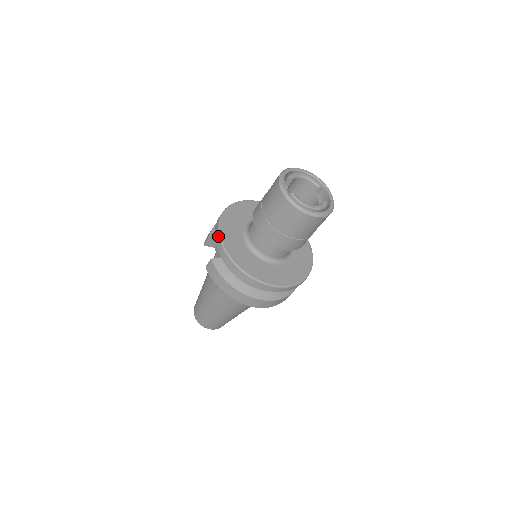
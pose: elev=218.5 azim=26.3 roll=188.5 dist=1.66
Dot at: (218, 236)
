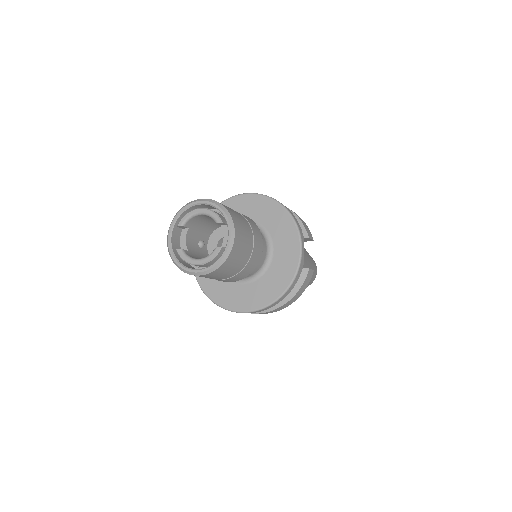
Dot at: occluded
